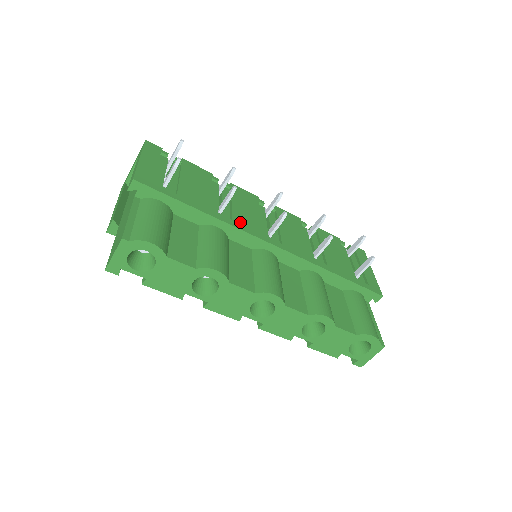
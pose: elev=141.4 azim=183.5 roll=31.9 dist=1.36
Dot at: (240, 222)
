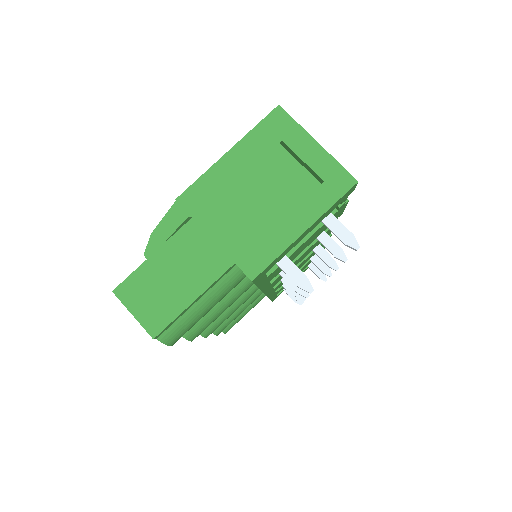
Dot at: occluded
